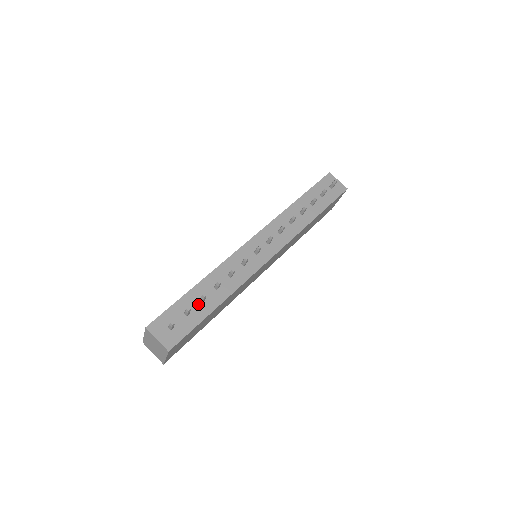
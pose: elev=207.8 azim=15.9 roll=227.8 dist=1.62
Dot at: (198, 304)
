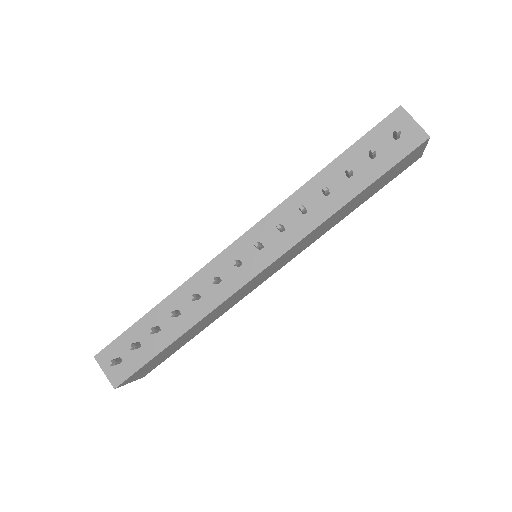
Dot at: (153, 334)
